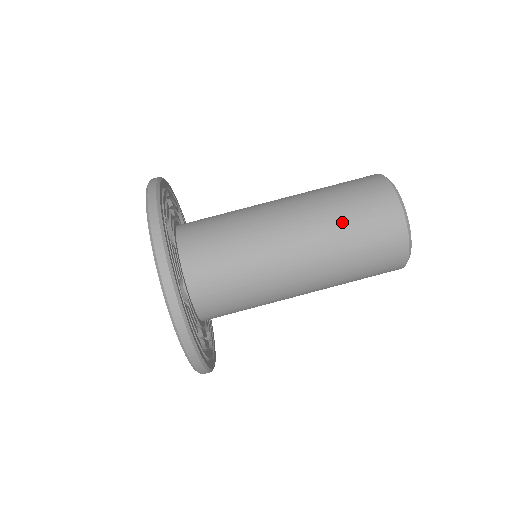
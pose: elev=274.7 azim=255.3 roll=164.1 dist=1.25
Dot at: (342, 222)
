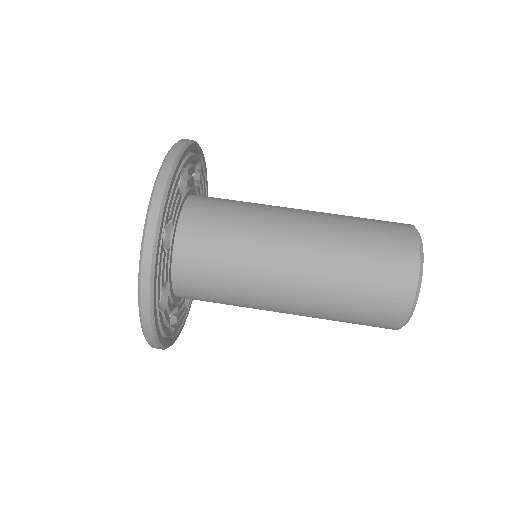
Dot at: (353, 242)
